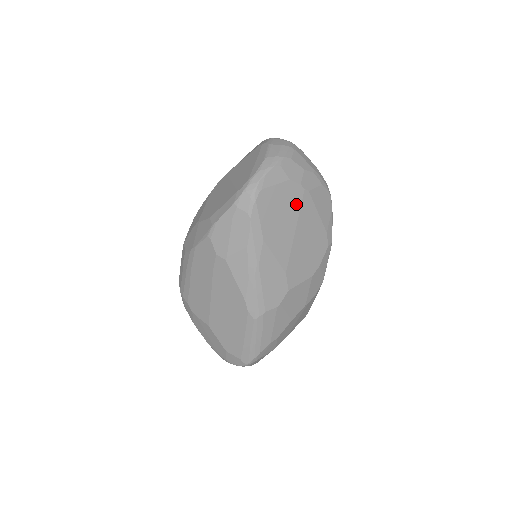
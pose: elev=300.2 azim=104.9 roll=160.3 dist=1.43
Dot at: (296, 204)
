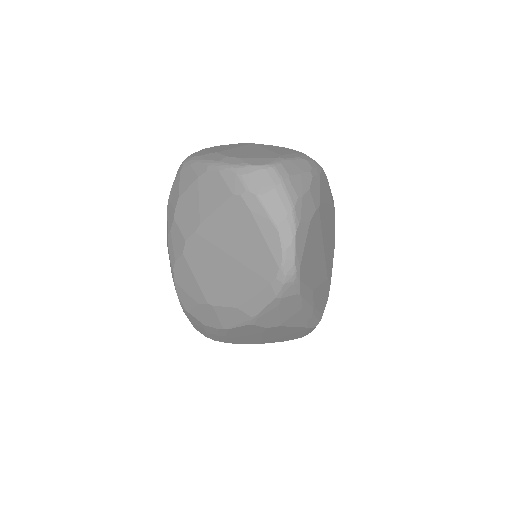
Dot at: (318, 229)
